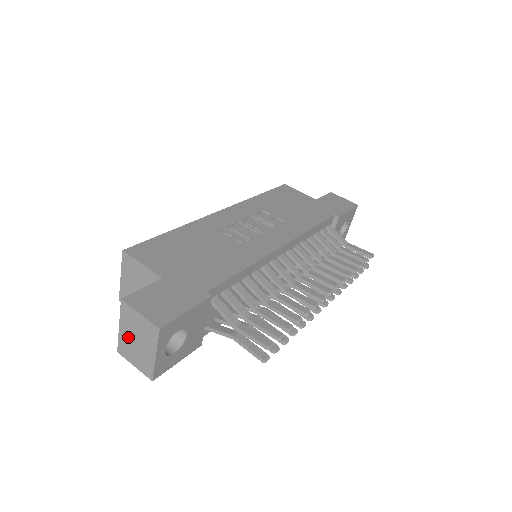
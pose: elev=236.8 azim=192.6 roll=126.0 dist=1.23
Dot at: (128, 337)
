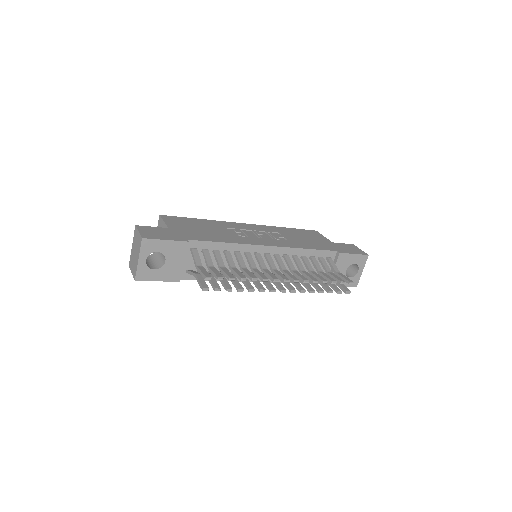
Dot at: (133, 251)
